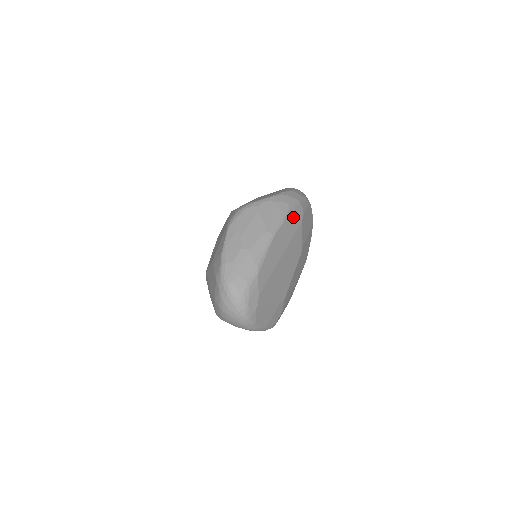
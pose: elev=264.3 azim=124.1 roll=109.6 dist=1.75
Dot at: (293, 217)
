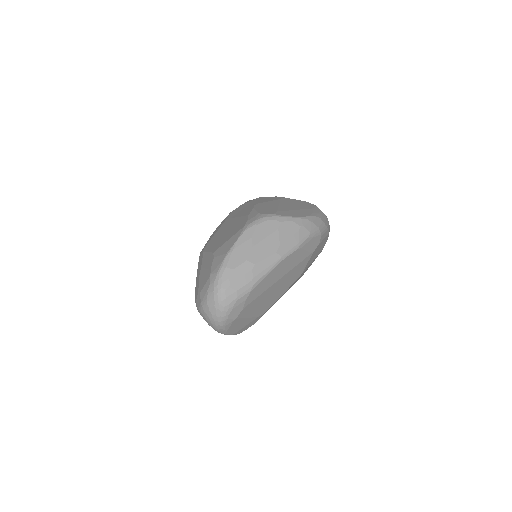
Dot at: (308, 246)
